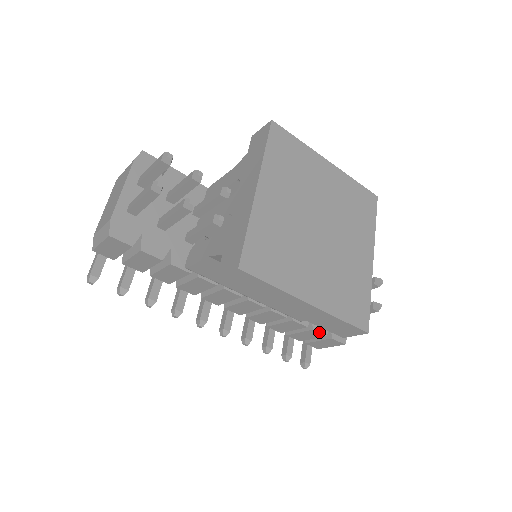
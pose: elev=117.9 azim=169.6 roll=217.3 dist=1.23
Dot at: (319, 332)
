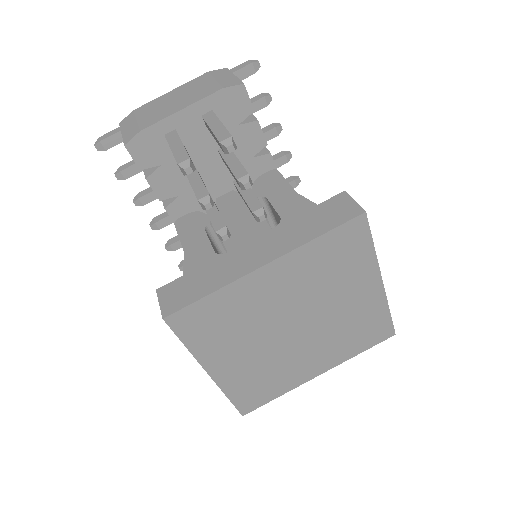
Dot at: occluded
